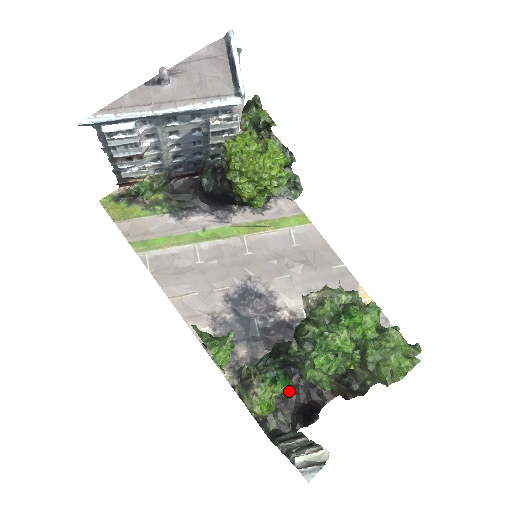
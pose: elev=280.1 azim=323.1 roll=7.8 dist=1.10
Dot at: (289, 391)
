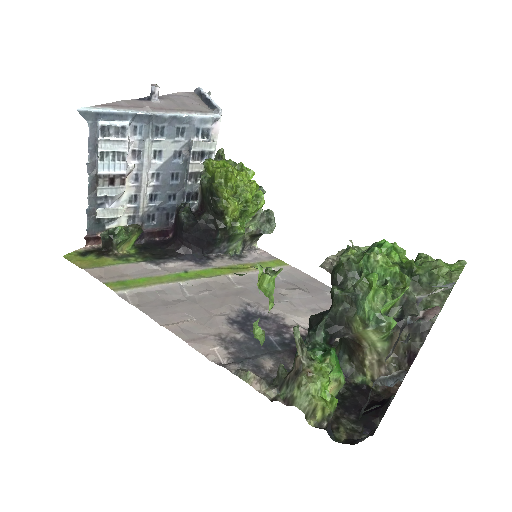
Dot at: (344, 382)
